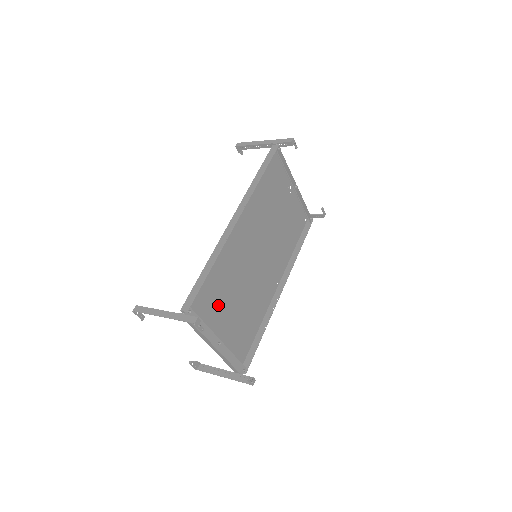
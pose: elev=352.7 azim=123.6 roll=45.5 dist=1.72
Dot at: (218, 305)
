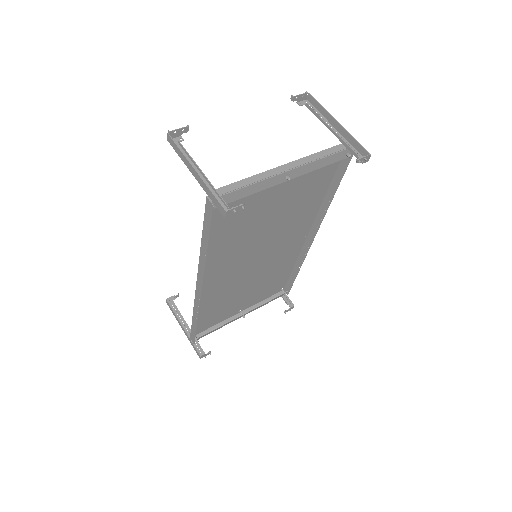
Dot at: (228, 306)
